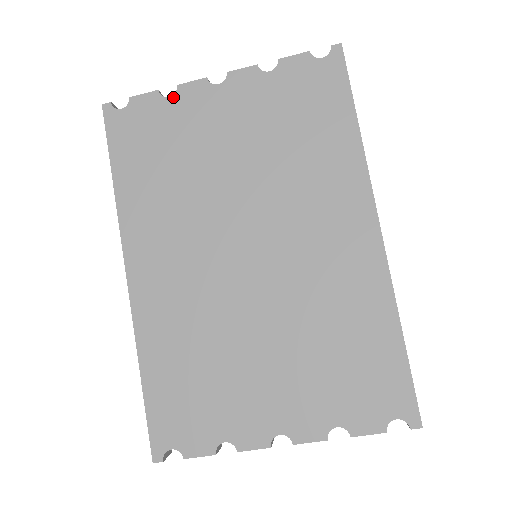
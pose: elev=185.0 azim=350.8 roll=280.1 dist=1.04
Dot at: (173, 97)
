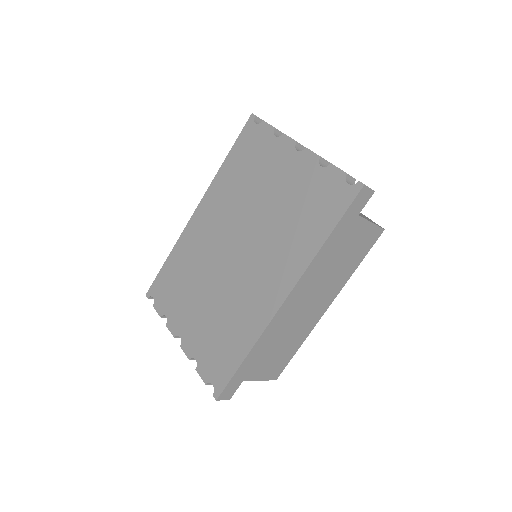
Dot at: (277, 138)
